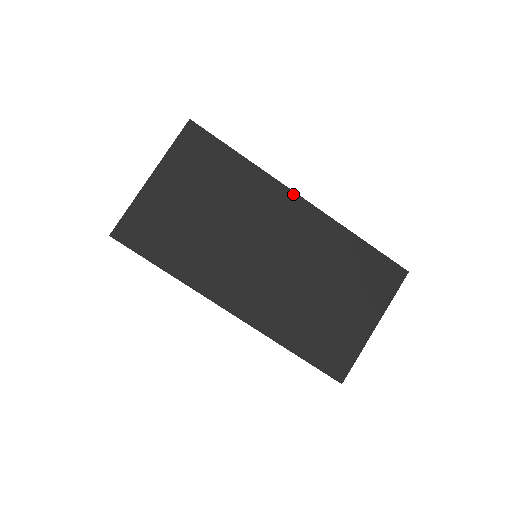
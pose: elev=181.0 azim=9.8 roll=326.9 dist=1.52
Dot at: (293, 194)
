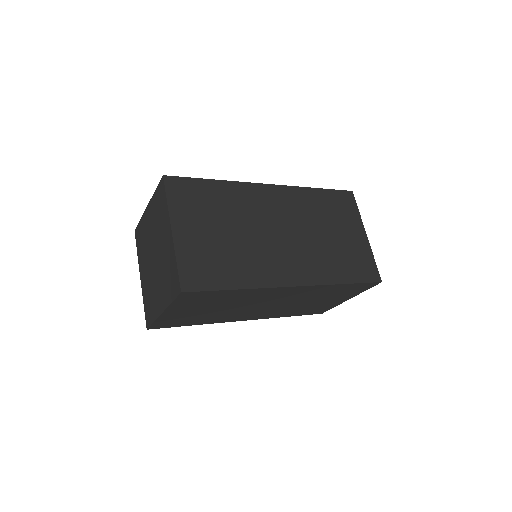
Dot at: (262, 185)
